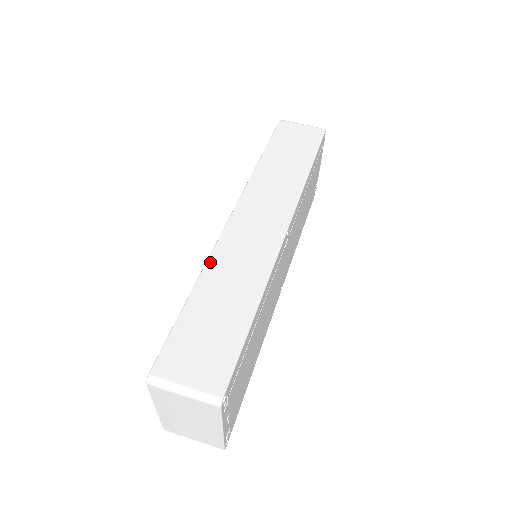
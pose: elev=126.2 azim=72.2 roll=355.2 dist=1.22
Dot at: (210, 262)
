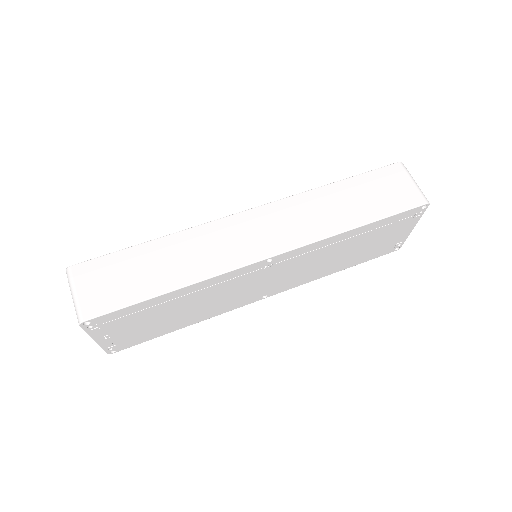
Dot at: (188, 231)
